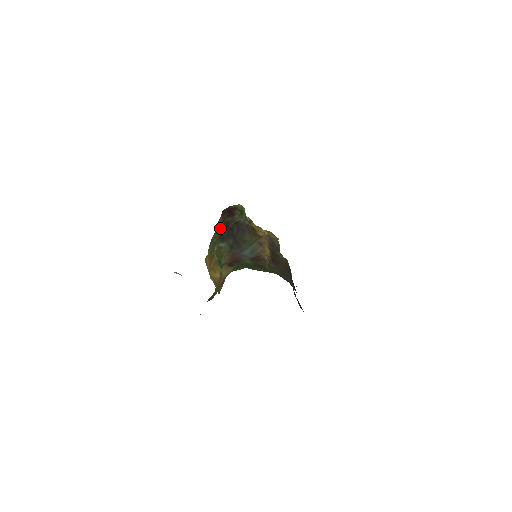
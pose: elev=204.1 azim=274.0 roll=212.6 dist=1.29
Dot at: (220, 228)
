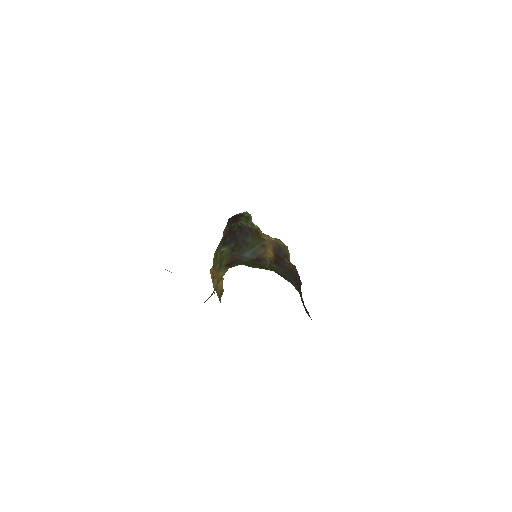
Dot at: (224, 234)
